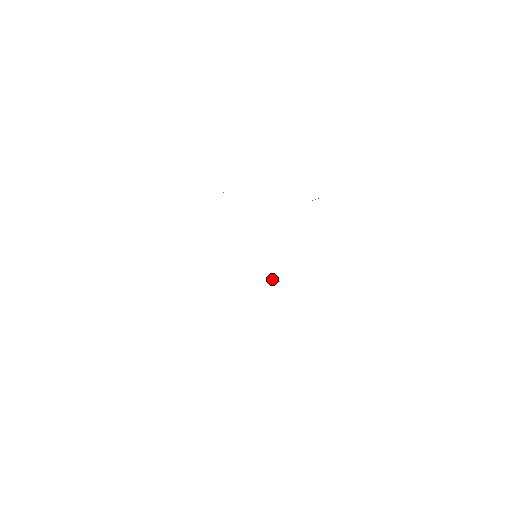
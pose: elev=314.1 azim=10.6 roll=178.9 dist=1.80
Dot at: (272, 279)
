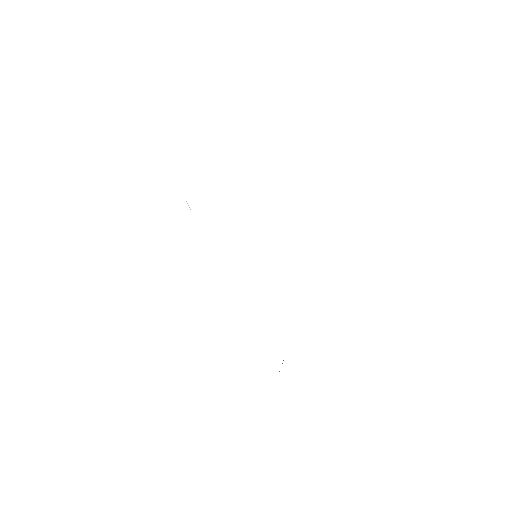
Dot at: occluded
